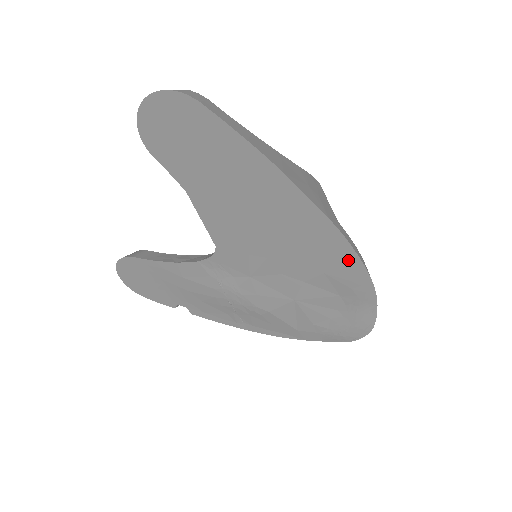
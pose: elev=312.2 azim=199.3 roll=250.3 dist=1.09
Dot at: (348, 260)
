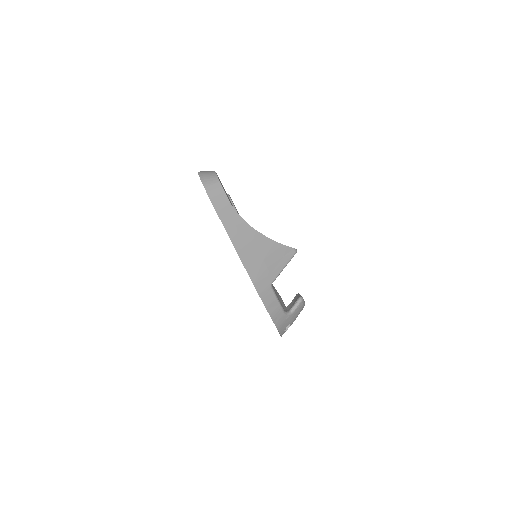
Dot at: occluded
